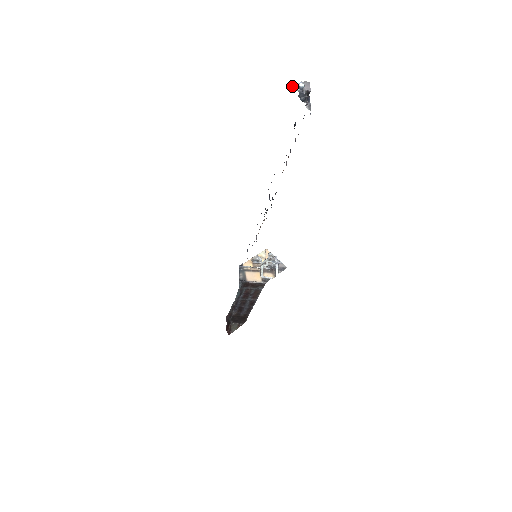
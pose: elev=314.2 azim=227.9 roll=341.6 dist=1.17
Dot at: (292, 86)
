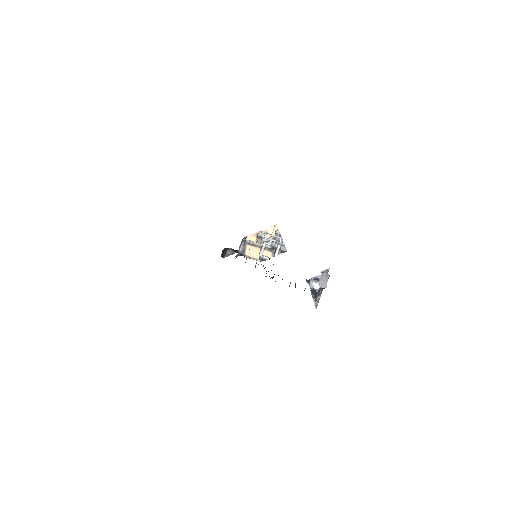
Dot at: occluded
